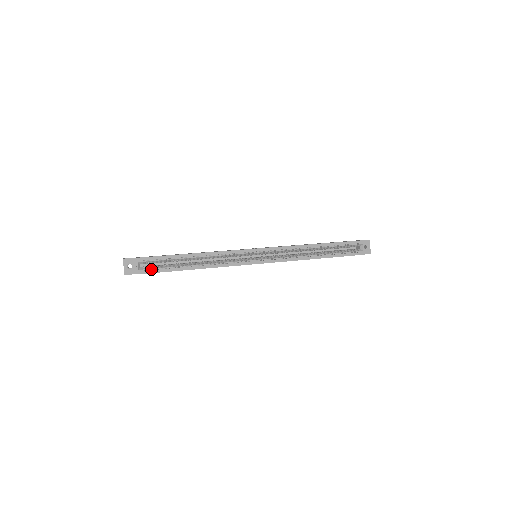
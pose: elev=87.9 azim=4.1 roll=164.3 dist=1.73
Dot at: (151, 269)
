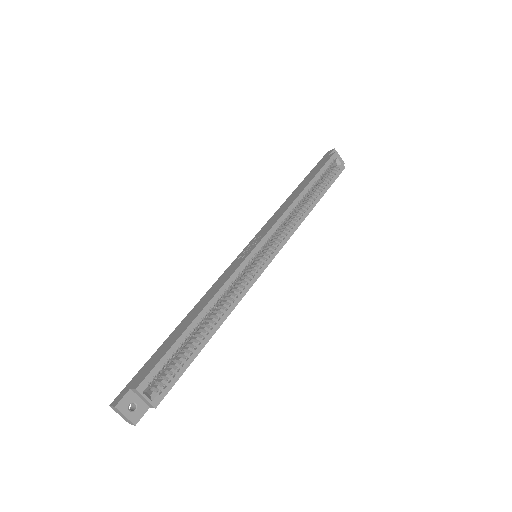
Dot at: (166, 384)
